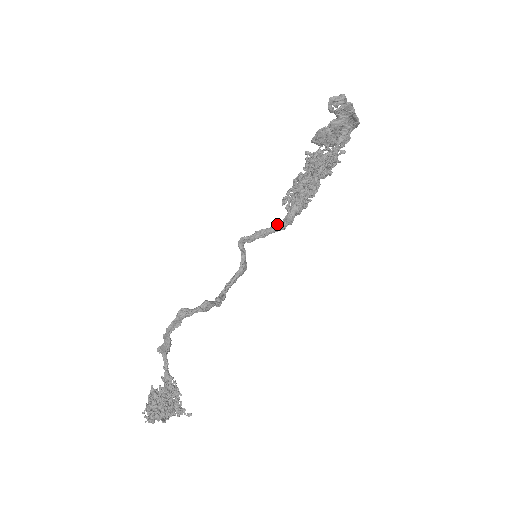
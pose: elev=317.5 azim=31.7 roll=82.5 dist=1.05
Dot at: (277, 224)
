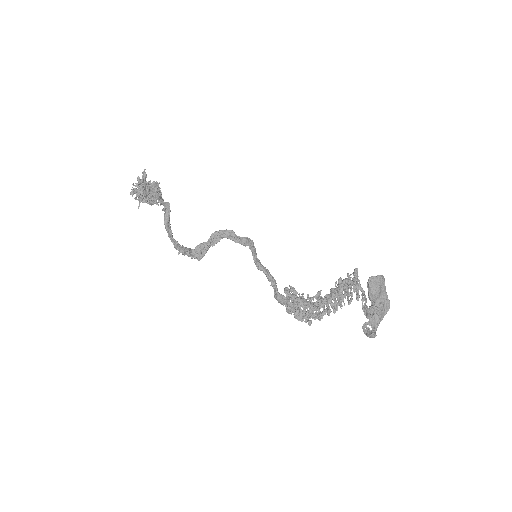
Dot at: (273, 284)
